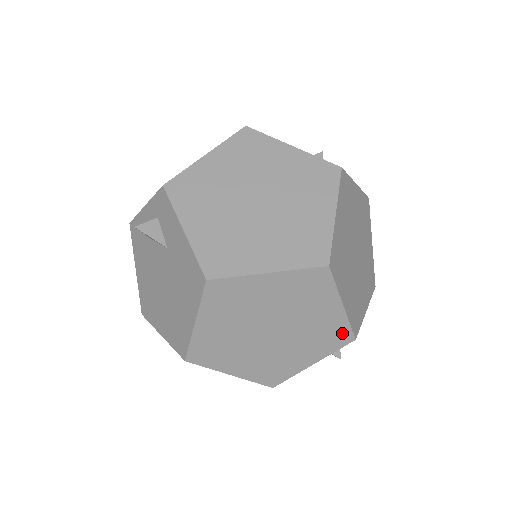
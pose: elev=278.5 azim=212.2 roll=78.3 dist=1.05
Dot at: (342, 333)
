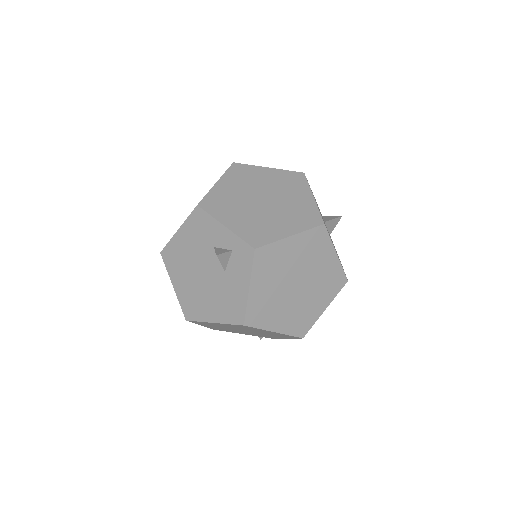
Dot at: (274, 338)
